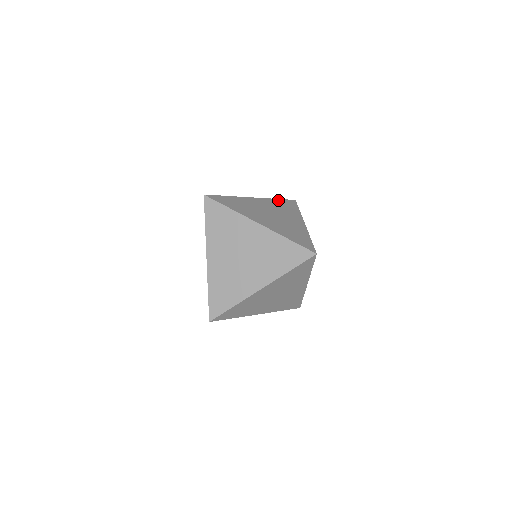
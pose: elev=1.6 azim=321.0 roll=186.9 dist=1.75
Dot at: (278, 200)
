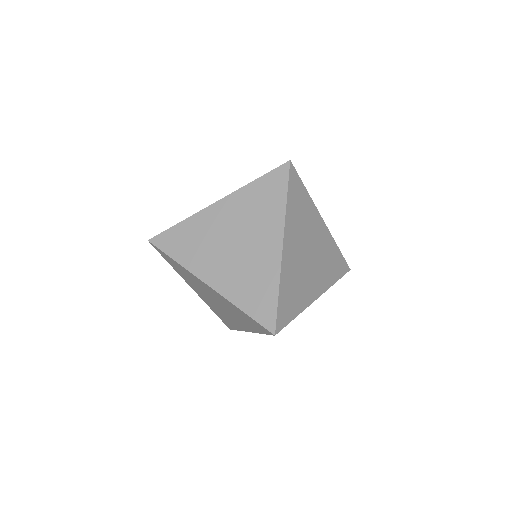
Dot at: occluded
